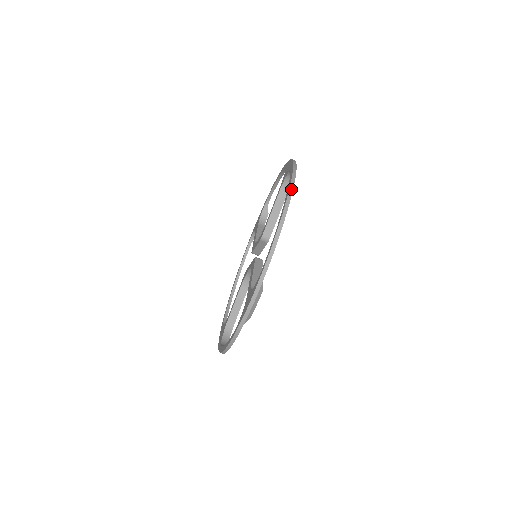
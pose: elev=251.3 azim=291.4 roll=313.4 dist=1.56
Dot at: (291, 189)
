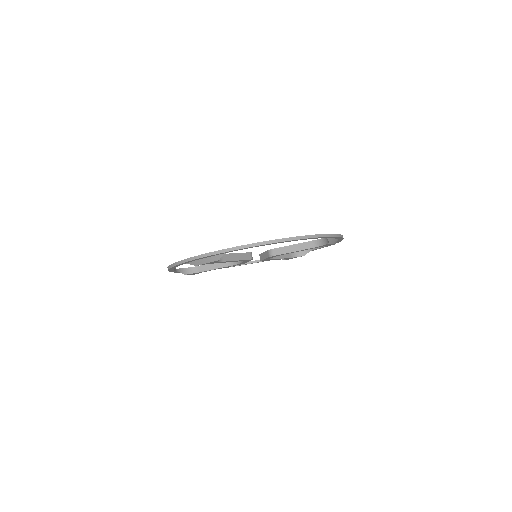
Dot at: (306, 237)
